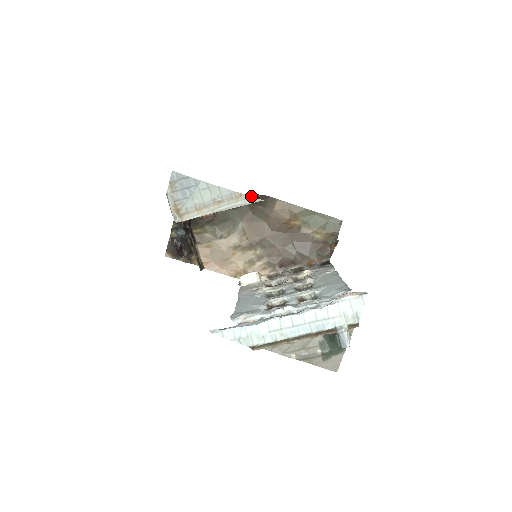
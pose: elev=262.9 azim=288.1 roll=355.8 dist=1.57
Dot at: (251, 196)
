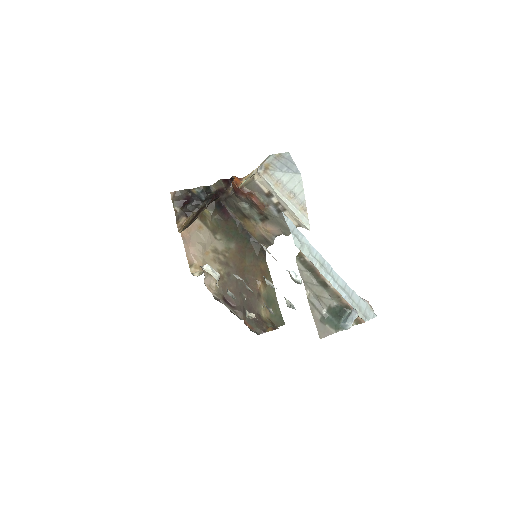
Dot at: (271, 235)
